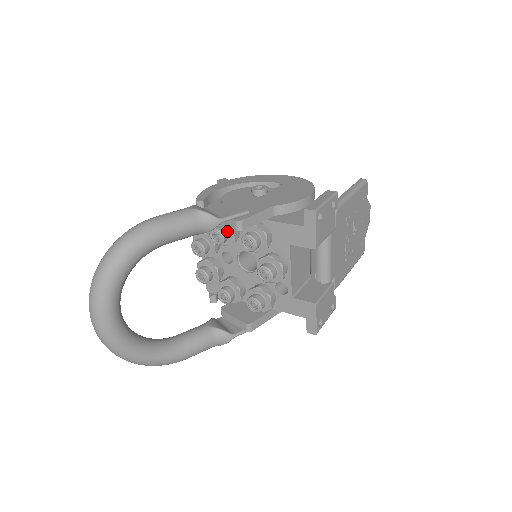
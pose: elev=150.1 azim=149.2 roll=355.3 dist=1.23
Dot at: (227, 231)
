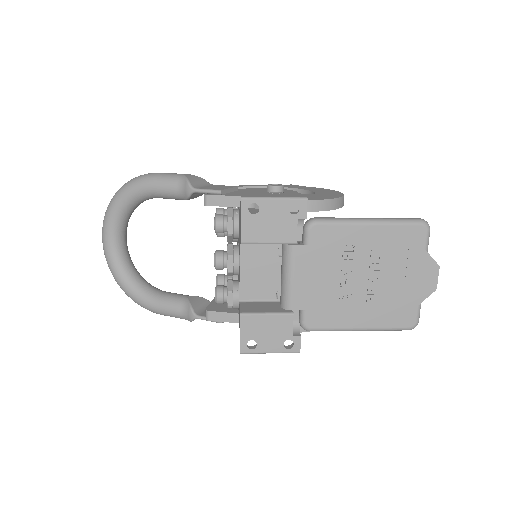
Dot at: (226, 214)
